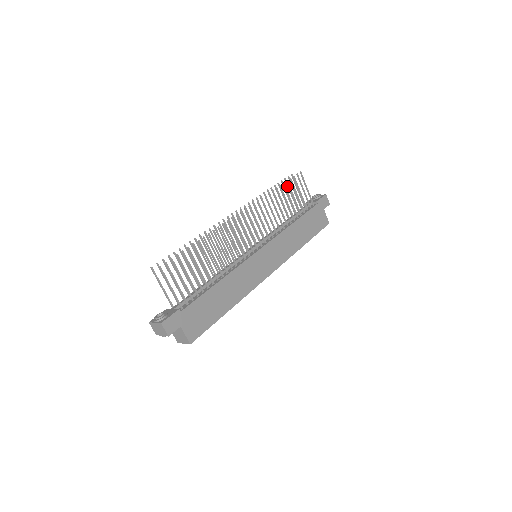
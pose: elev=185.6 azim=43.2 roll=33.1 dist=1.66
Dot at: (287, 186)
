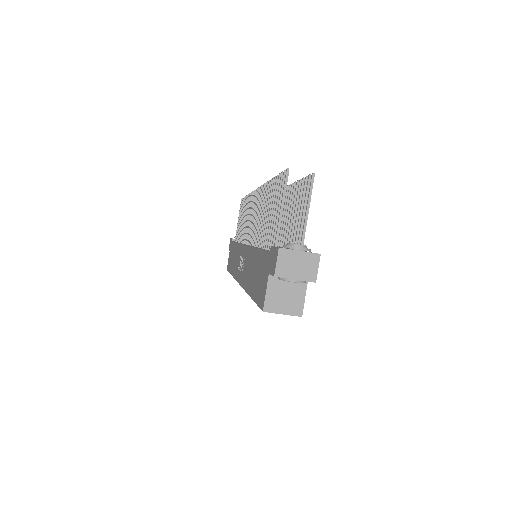
Dot at: (241, 207)
